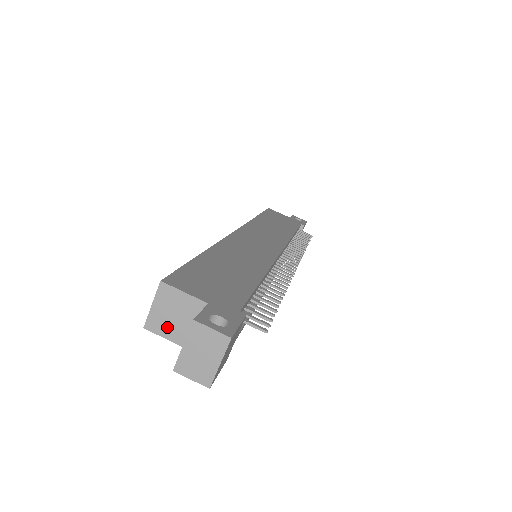
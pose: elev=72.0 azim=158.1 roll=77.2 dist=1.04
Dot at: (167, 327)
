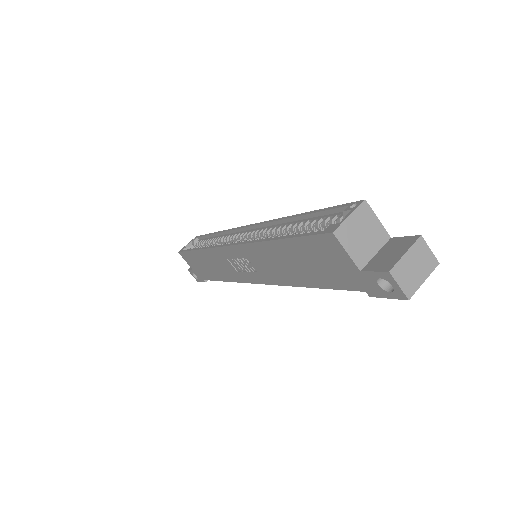
Dot at: (352, 241)
